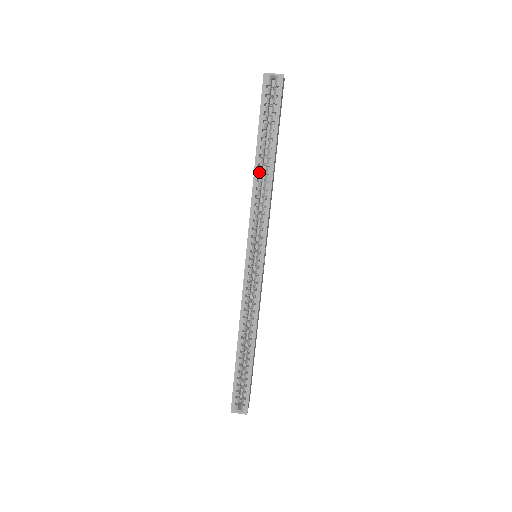
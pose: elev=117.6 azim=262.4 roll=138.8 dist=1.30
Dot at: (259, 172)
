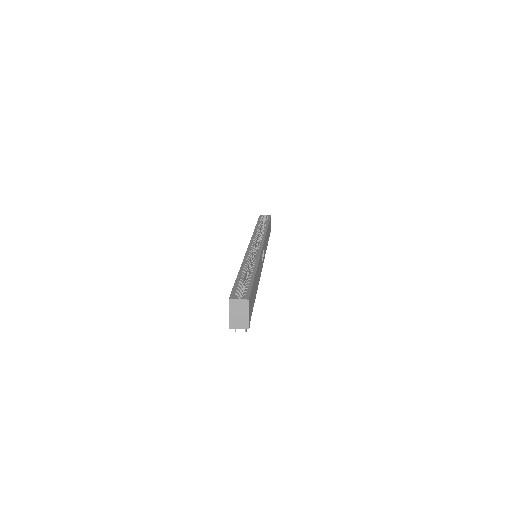
Dot at: occluded
